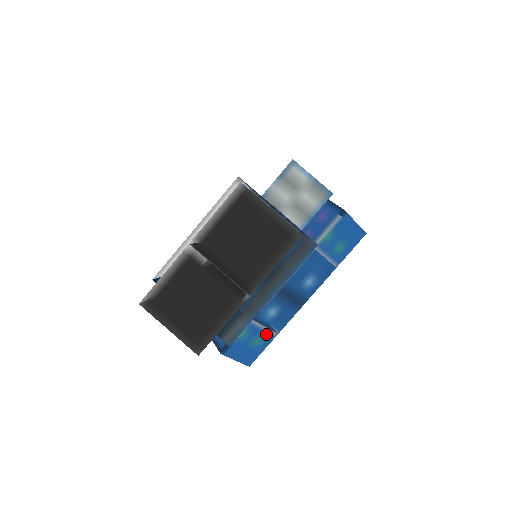
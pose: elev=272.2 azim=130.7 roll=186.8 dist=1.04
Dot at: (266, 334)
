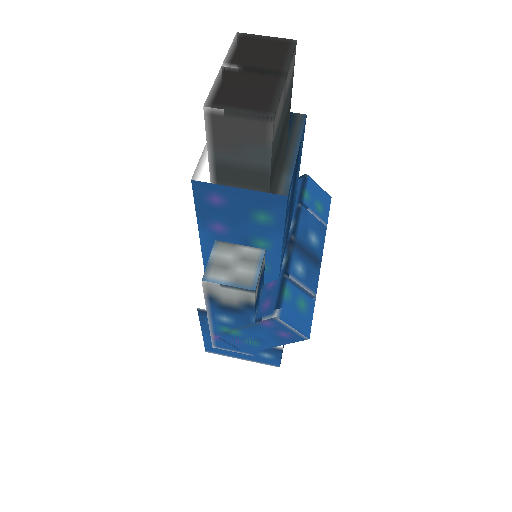
Dot at: (306, 296)
